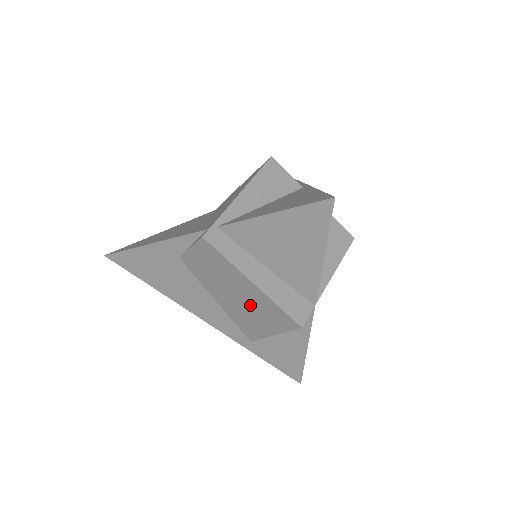
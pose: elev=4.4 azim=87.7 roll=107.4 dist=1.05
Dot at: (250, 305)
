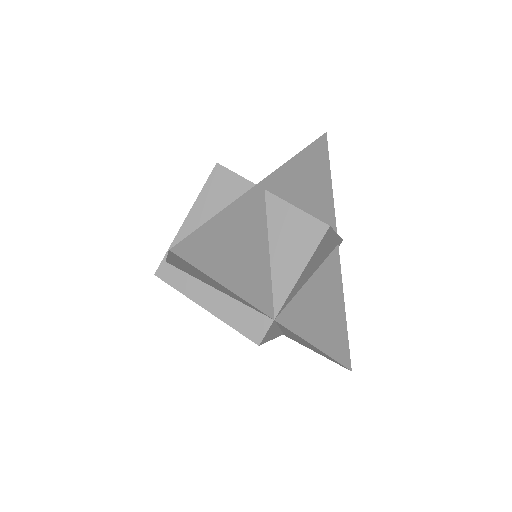
Dot at: occluded
